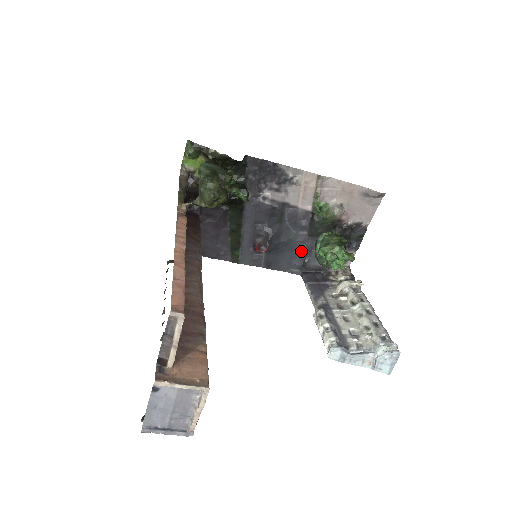
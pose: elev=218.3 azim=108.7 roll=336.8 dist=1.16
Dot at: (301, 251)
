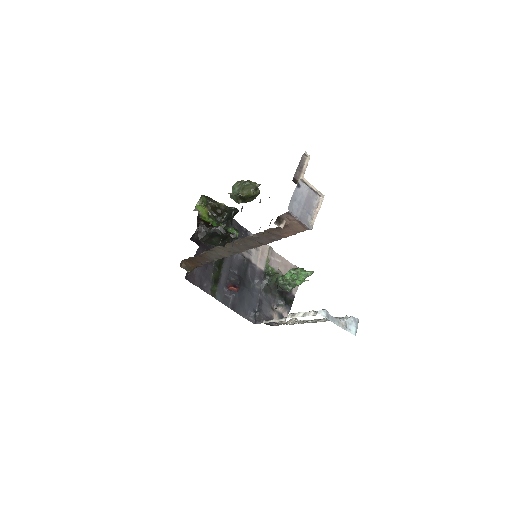
Dot at: (255, 302)
